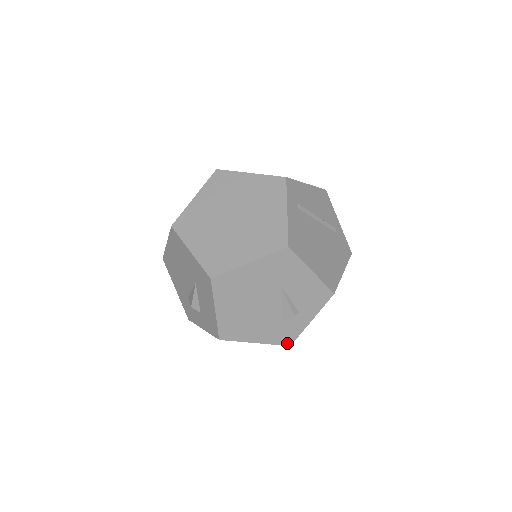
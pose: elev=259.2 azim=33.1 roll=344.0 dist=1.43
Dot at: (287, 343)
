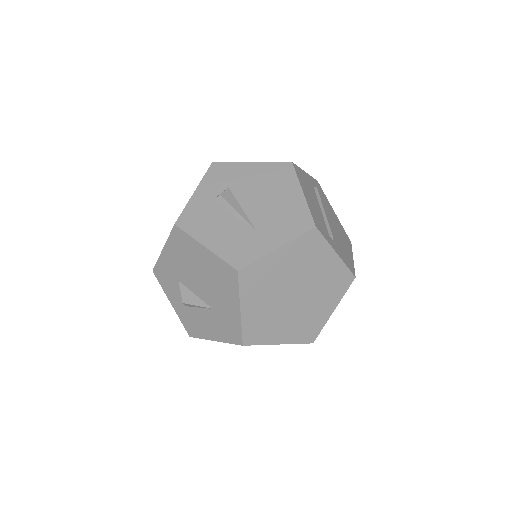
Dot at: occluded
